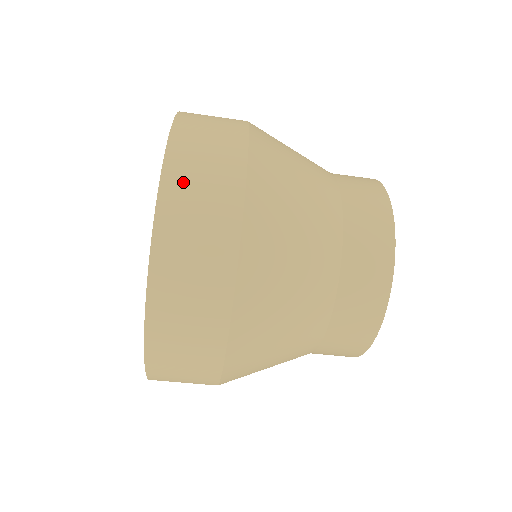
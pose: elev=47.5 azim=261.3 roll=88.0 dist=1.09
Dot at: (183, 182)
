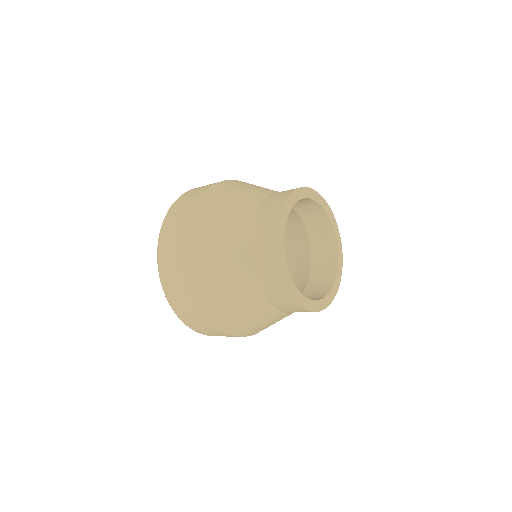
Dot at: (175, 209)
